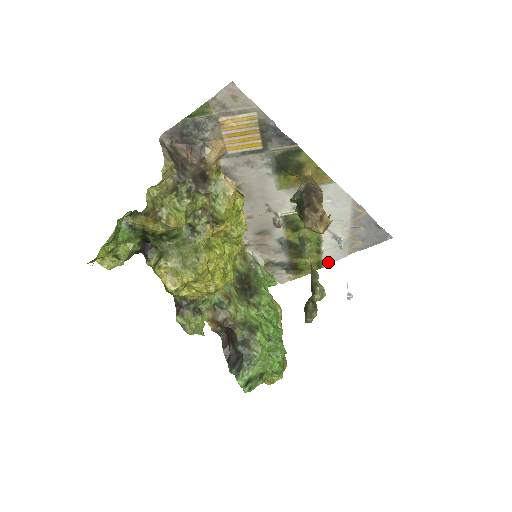
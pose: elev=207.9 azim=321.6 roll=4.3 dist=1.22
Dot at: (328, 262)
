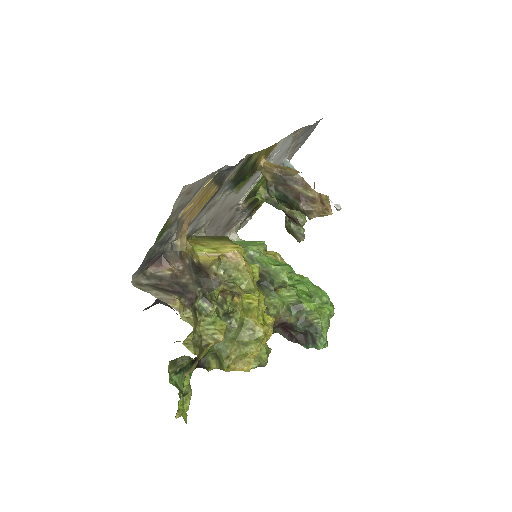
Dot at: occluded
